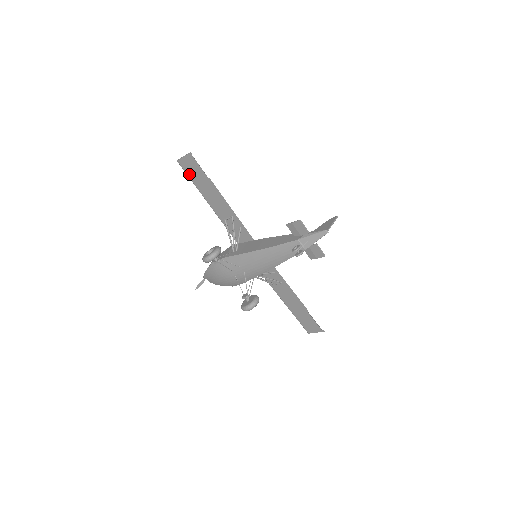
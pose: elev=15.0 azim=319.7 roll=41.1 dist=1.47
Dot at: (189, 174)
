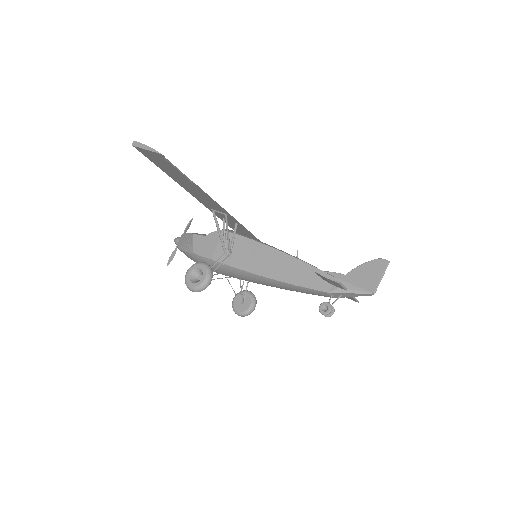
Dot at: (156, 163)
